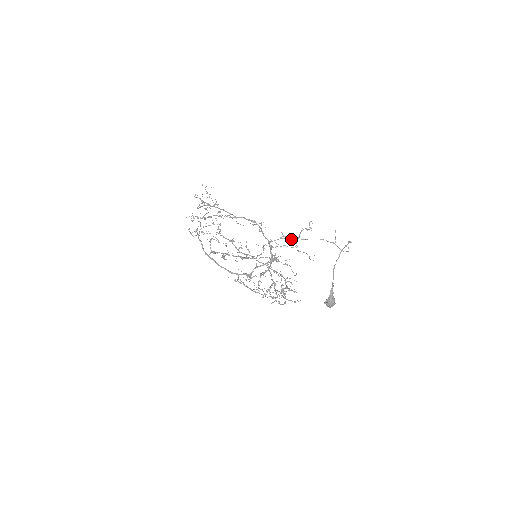
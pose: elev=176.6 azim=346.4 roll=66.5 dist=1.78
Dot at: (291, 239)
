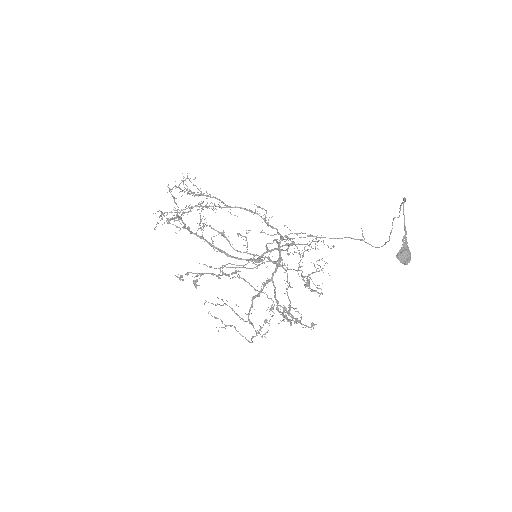
Dot at: (296, 252)
